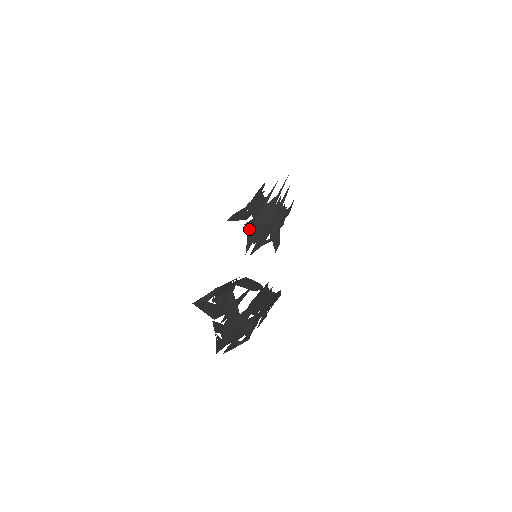
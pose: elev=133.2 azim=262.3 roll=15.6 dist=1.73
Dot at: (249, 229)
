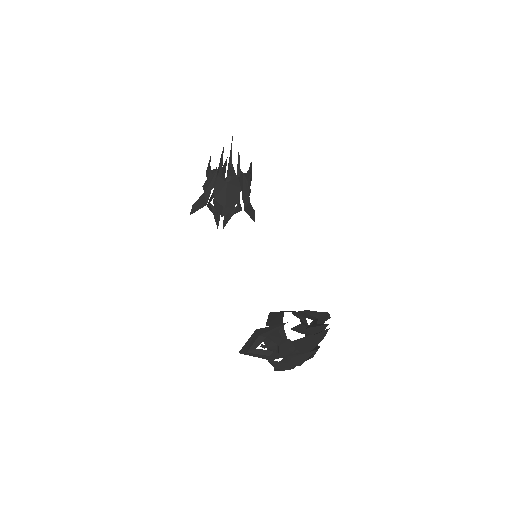
Dot at: (211, 205)
